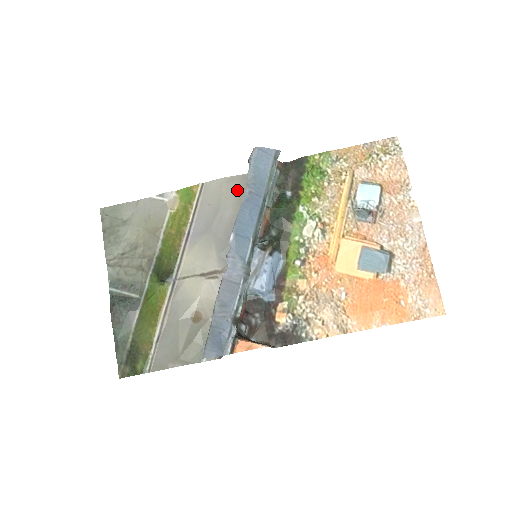
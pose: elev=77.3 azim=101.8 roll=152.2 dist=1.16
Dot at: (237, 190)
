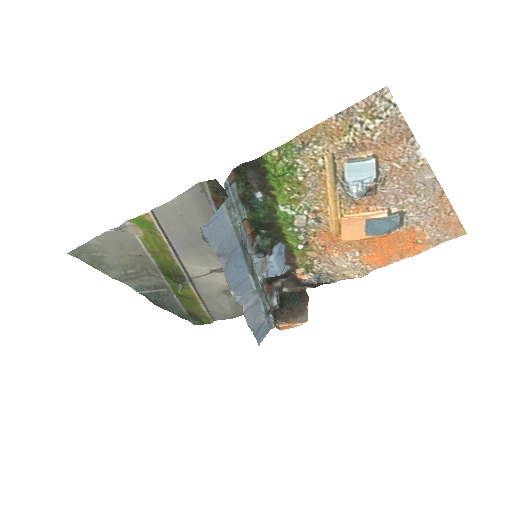
Dot at: (195, 206)
